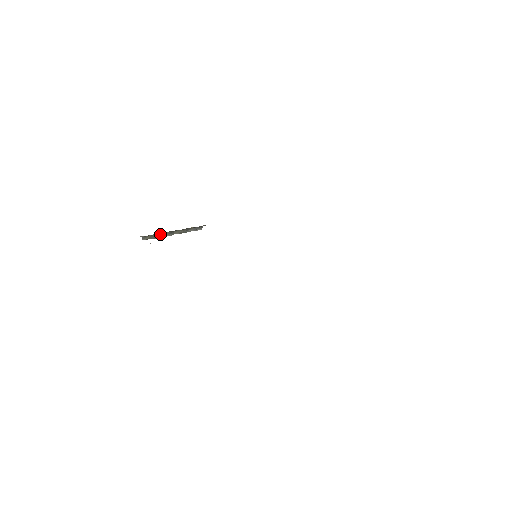
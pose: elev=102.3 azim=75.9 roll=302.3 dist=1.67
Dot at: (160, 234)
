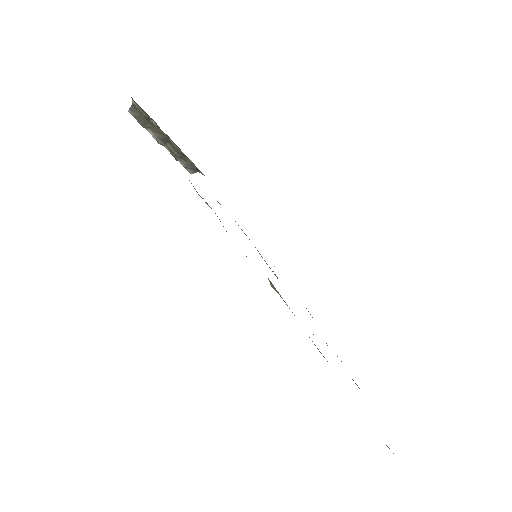
Dot at: (153, 127)
